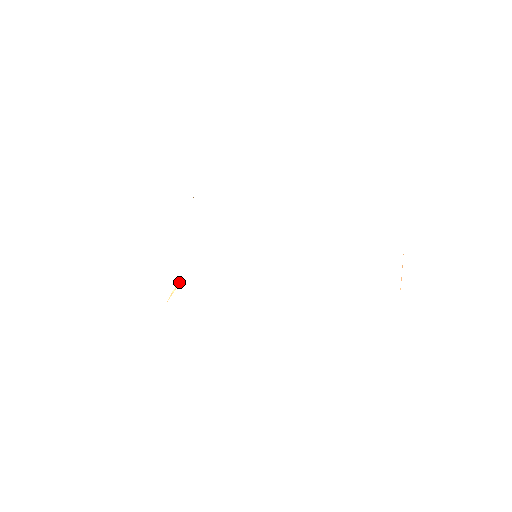
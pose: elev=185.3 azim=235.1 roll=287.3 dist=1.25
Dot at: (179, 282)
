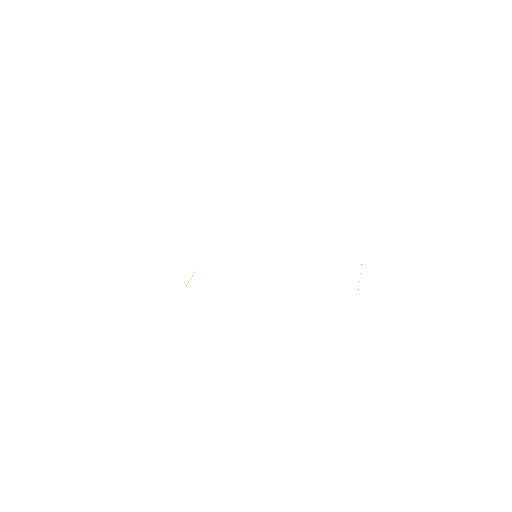
Dot at: occluded
